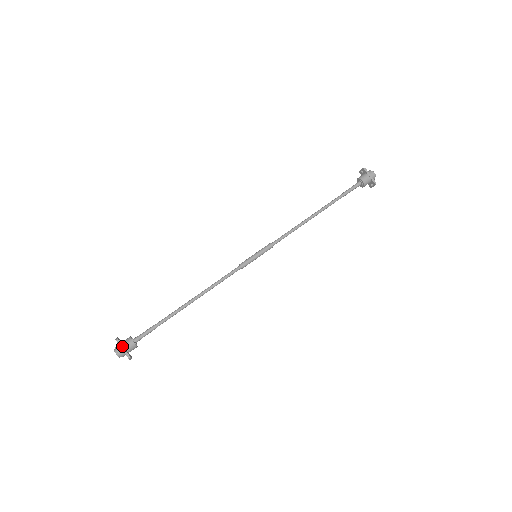
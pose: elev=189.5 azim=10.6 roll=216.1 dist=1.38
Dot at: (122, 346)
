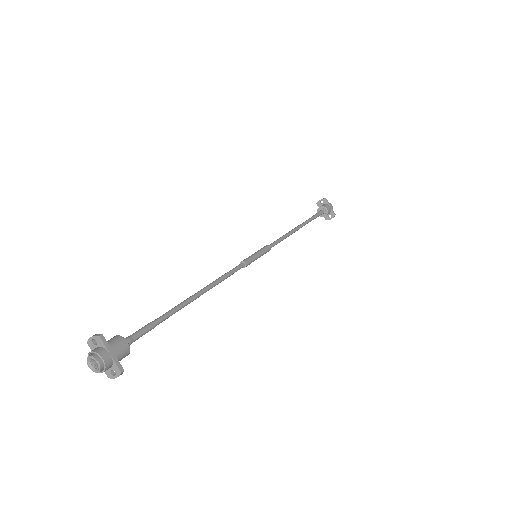
Dot at: (110, 348)
